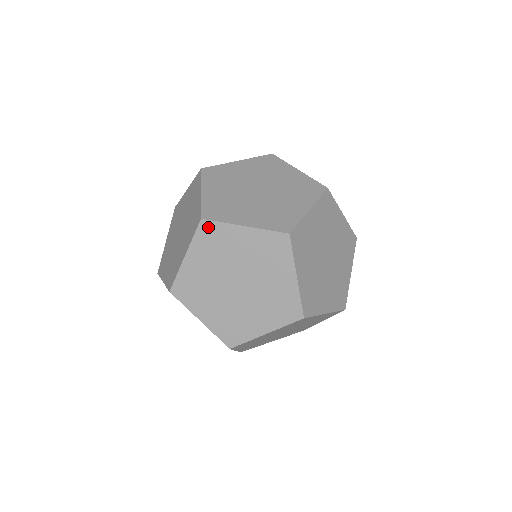
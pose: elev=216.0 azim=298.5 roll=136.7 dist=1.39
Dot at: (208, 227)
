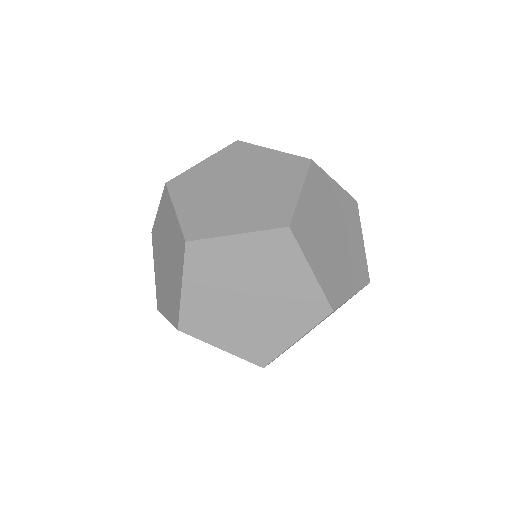
Dot at: (196, 248)
